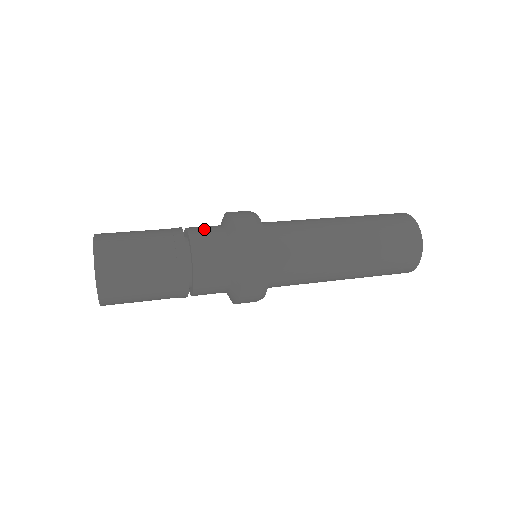
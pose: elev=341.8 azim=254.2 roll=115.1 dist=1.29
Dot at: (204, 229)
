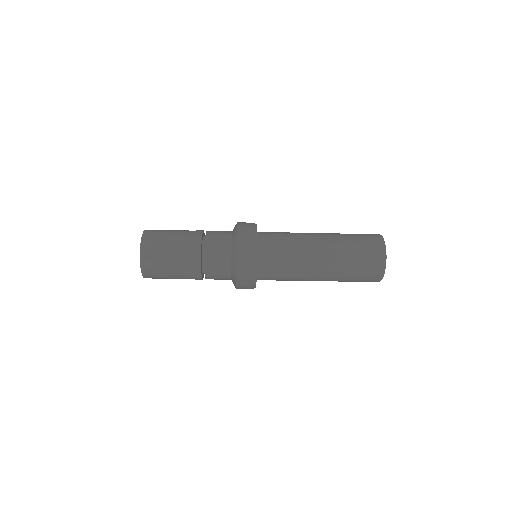
Dot at: (218, 231)
